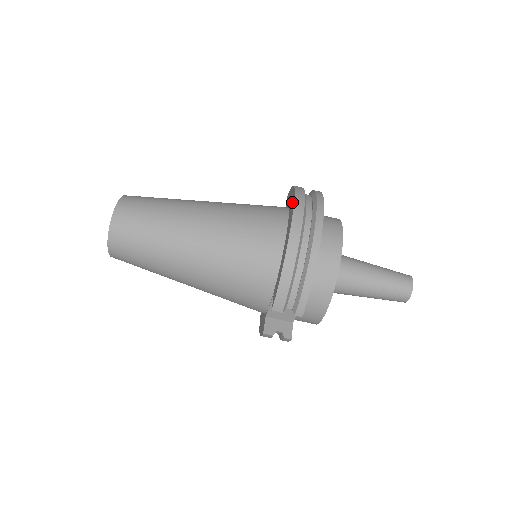
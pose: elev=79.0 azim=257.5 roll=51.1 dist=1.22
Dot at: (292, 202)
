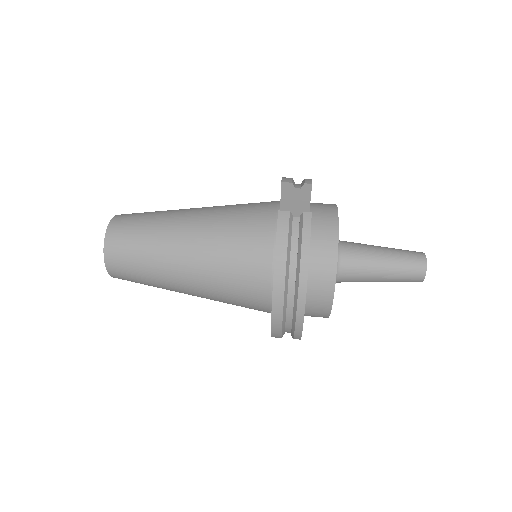
Dot at: occluded
